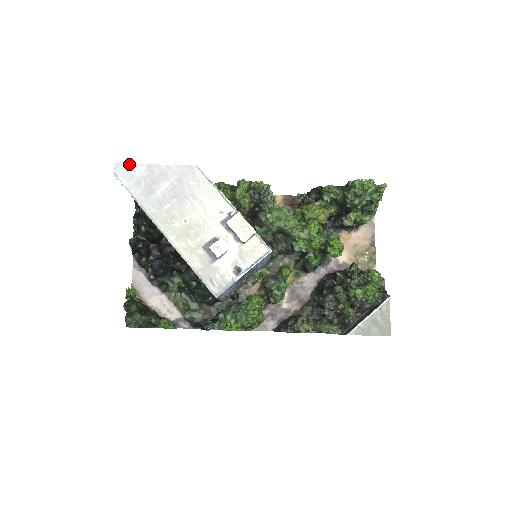
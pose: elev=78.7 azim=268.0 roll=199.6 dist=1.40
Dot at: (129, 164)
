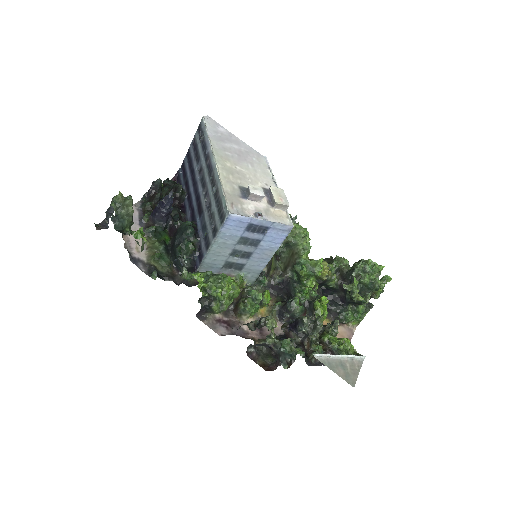
Dot at: (217, 123)
